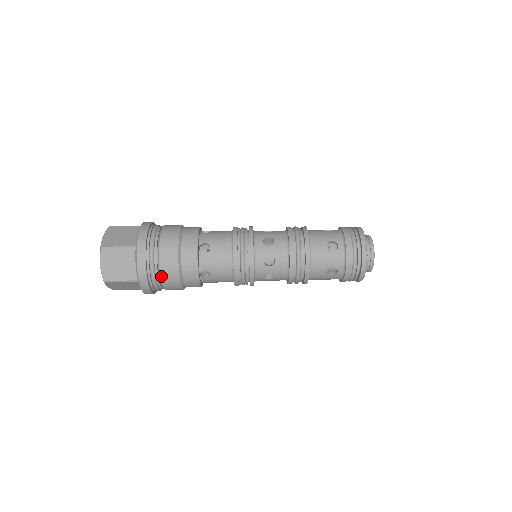
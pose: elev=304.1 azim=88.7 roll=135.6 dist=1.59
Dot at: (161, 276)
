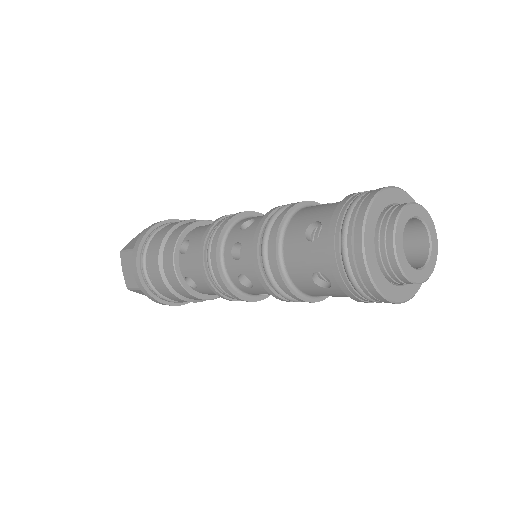
Dot at: (152, 242)
